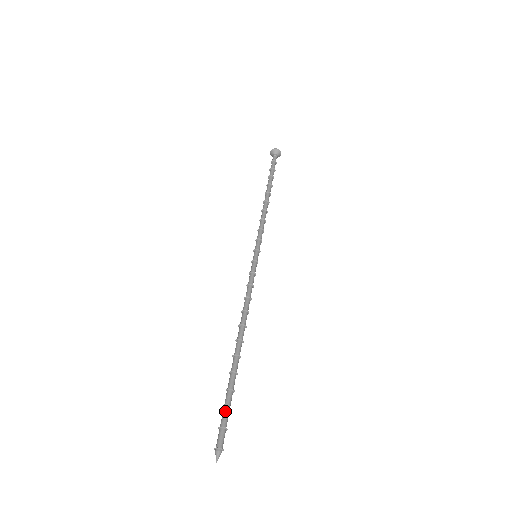
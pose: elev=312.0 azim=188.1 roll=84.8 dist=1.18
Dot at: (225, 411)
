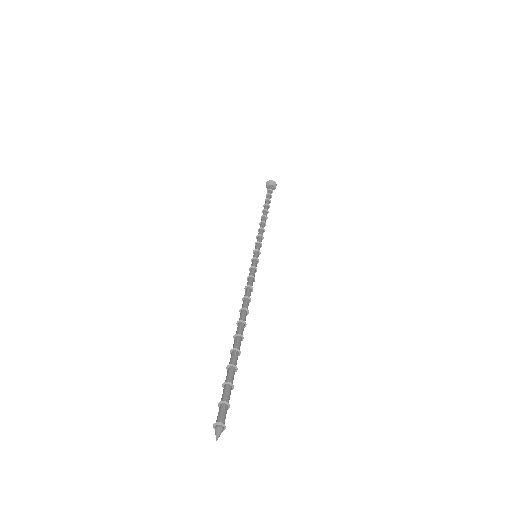
Dot at: (228, 386)
